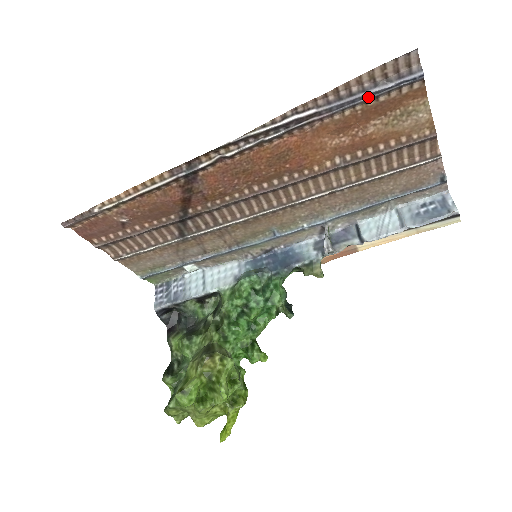
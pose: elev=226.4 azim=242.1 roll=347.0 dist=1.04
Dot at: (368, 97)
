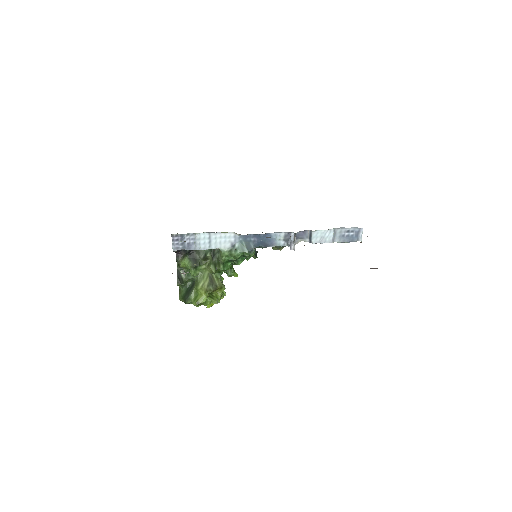
Dot at: occluded
